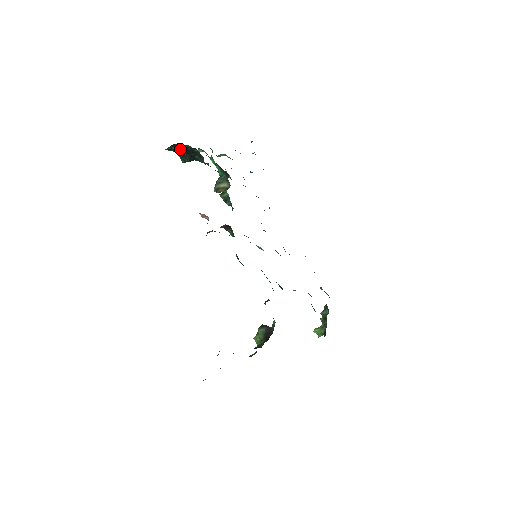
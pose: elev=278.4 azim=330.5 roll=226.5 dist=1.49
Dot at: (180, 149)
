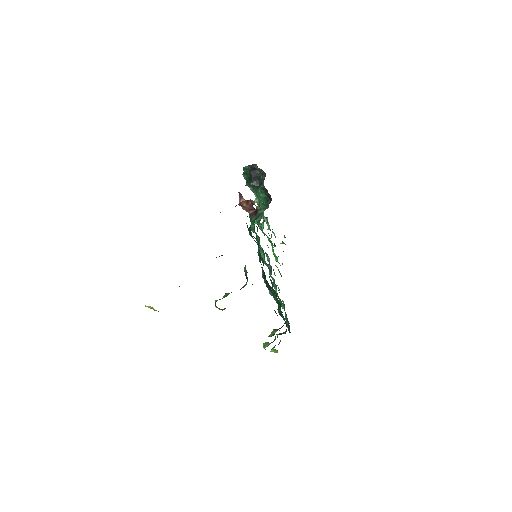
Dot at: (252, 172)
